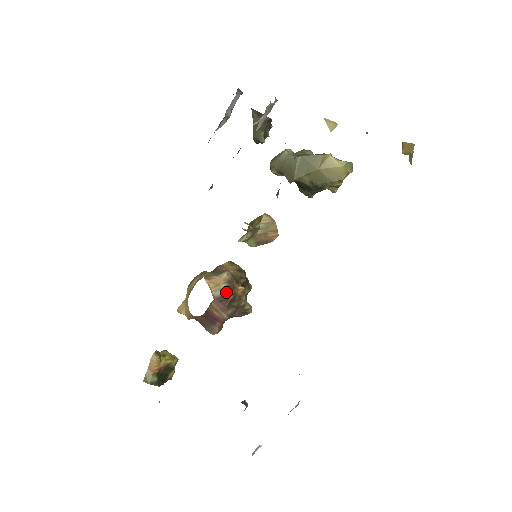
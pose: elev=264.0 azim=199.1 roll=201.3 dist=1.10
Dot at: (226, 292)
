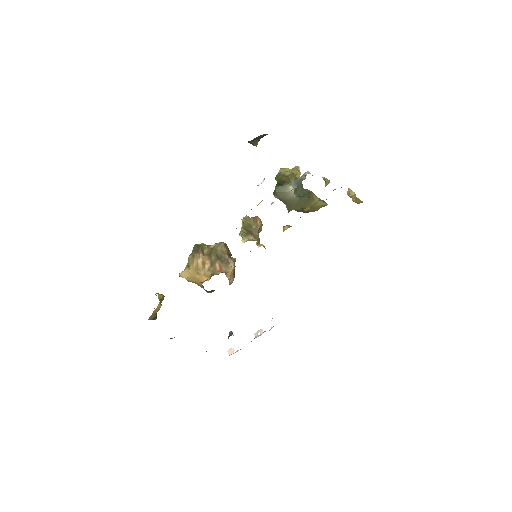
Dot at: occluded
